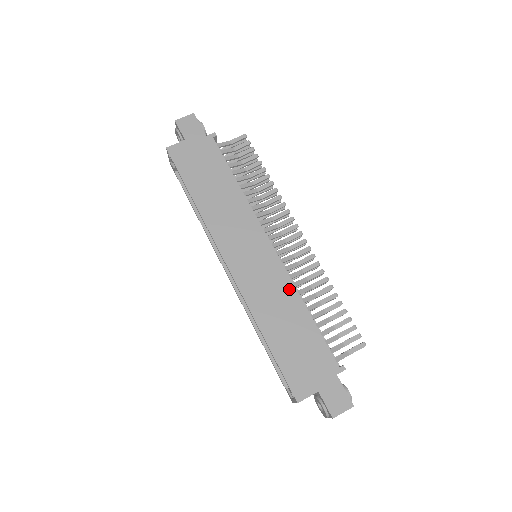
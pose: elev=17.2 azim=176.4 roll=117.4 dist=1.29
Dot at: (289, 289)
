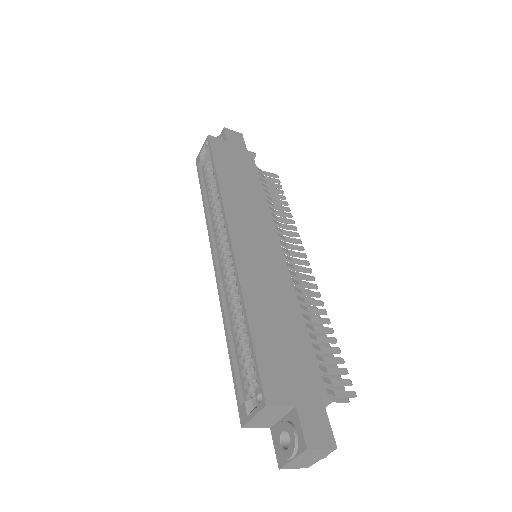
Dot at: (289, 290)
